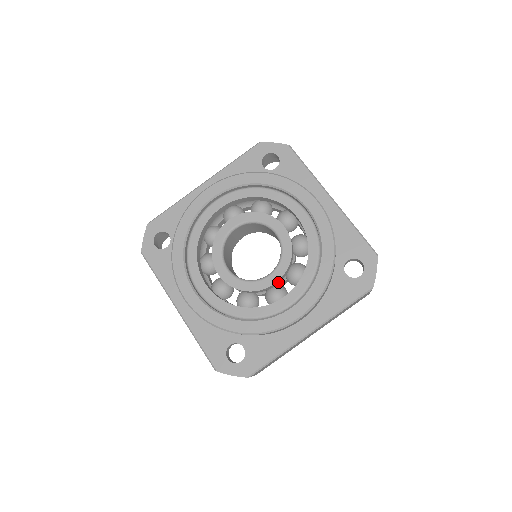
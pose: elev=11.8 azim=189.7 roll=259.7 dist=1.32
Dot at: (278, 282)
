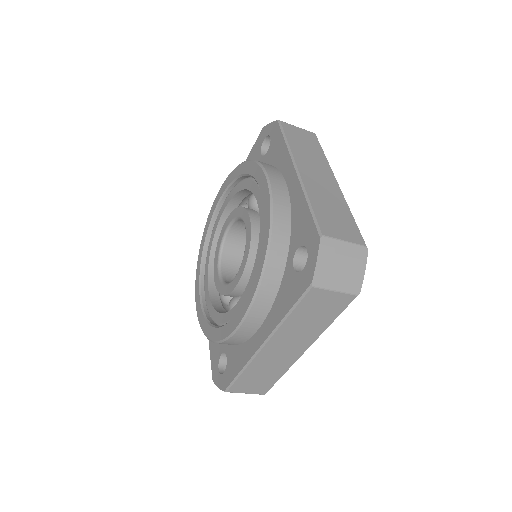
Dot at: (246, 284)
